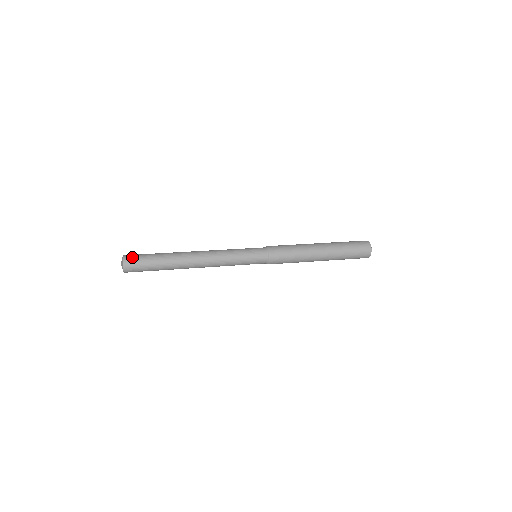
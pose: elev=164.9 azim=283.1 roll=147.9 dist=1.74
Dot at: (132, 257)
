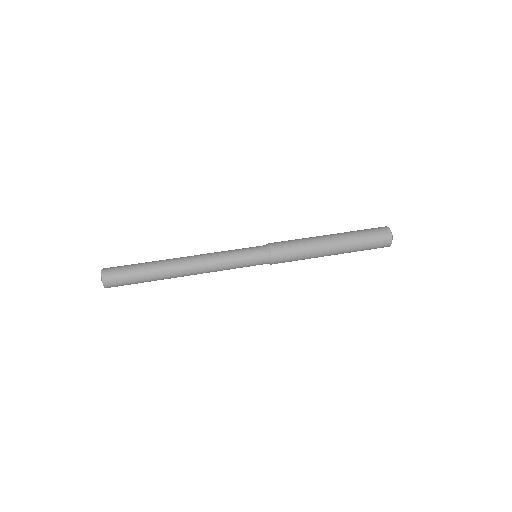
Dot at: (112, 276)
